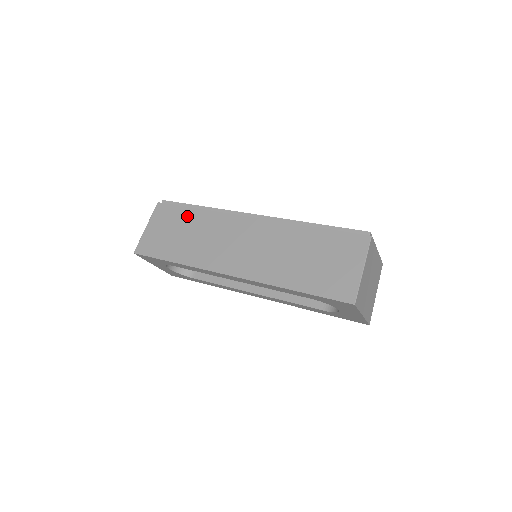
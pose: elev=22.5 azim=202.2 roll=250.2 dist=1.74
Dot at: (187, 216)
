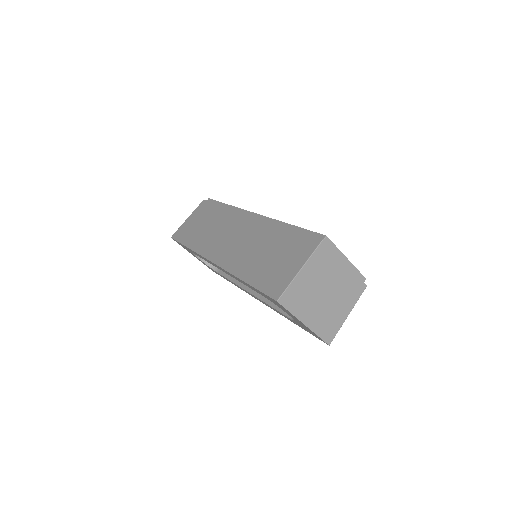
Dot at: (214, 211)
